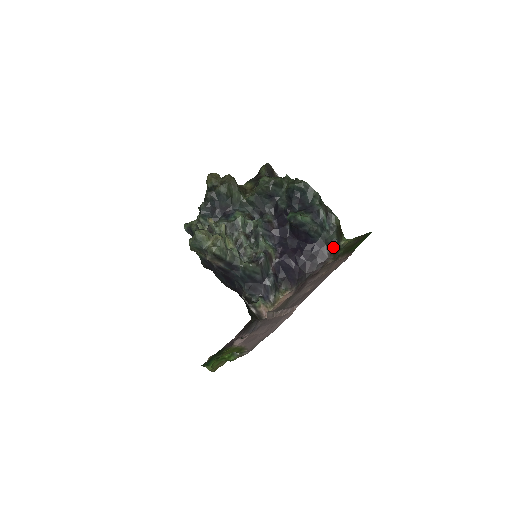
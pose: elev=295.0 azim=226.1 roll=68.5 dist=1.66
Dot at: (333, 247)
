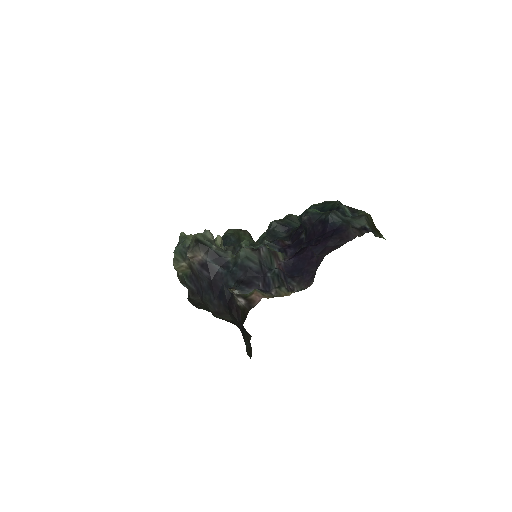
Dot at: (364, 231)
